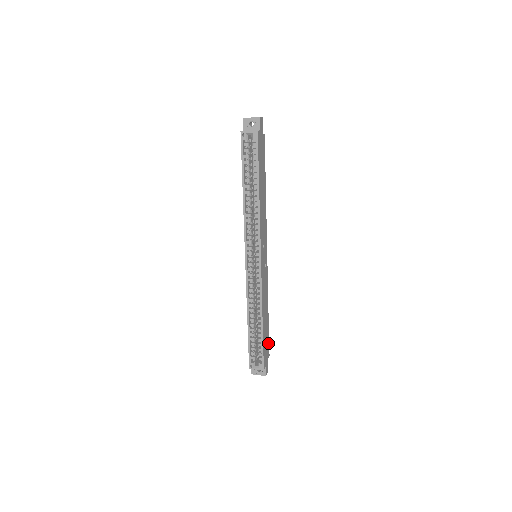
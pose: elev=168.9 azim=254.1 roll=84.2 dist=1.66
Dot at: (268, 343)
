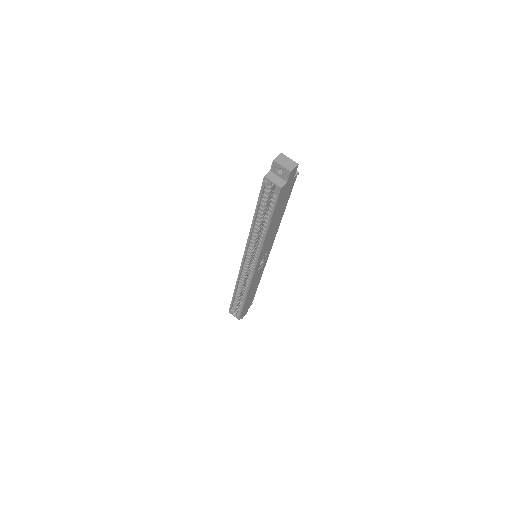
Dot at: (252, 300)
